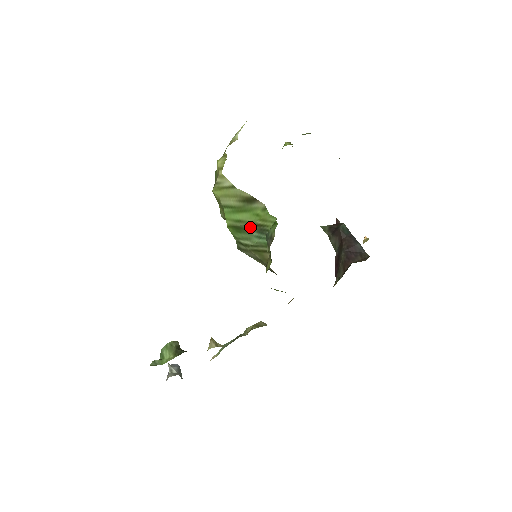
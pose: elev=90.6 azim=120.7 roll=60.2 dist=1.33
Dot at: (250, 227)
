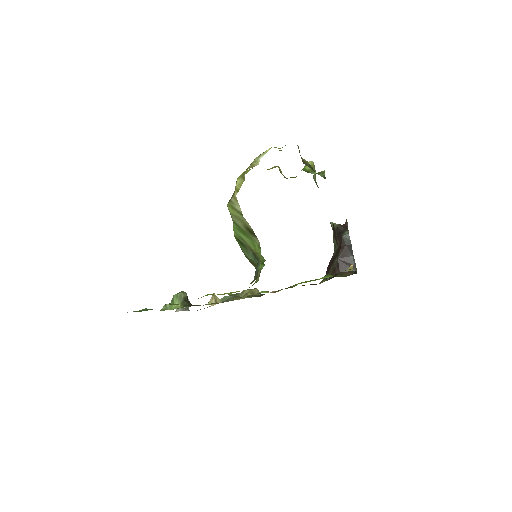
Dot at: (249, 248)
